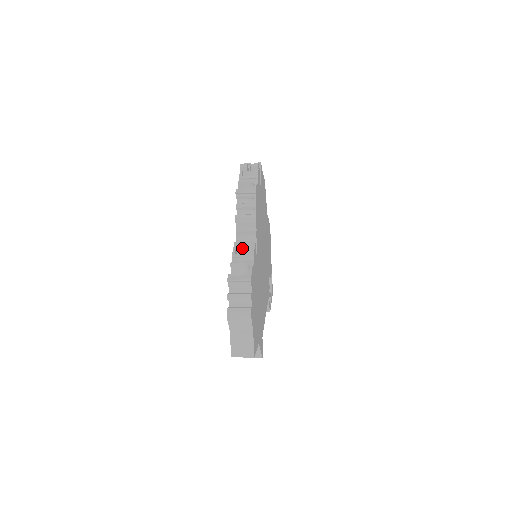
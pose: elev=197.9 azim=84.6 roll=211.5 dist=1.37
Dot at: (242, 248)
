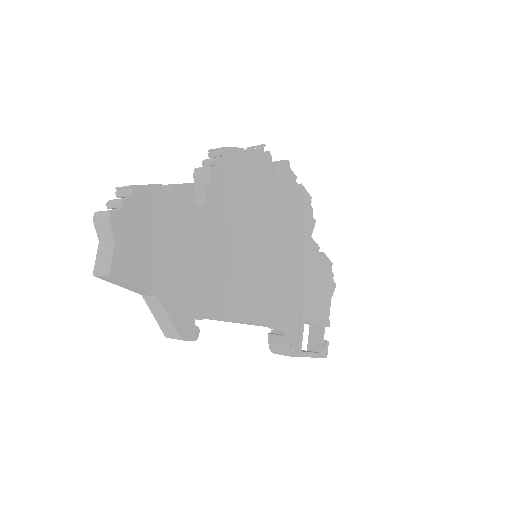
Dot at: occluded
